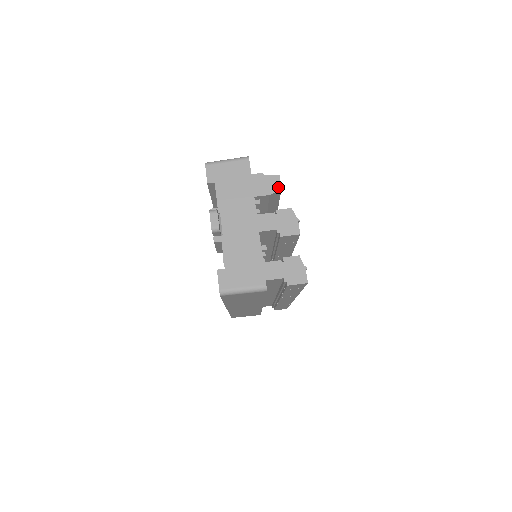
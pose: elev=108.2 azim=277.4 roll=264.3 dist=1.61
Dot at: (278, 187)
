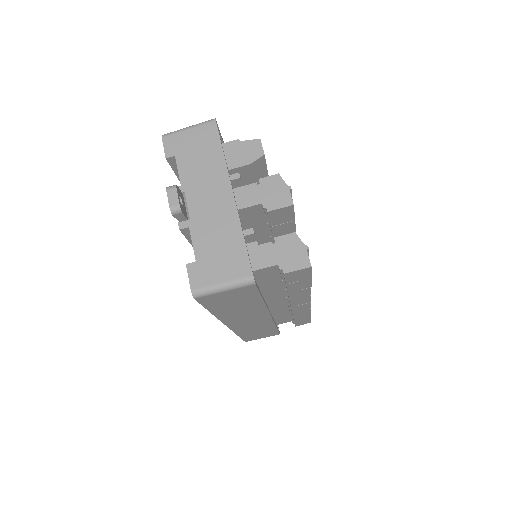
Dot at: (260, 153)
